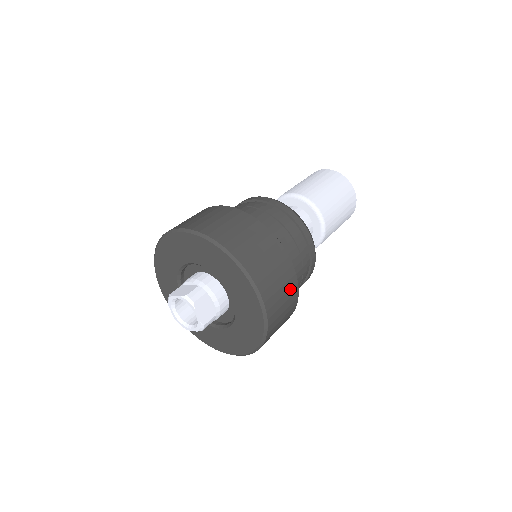
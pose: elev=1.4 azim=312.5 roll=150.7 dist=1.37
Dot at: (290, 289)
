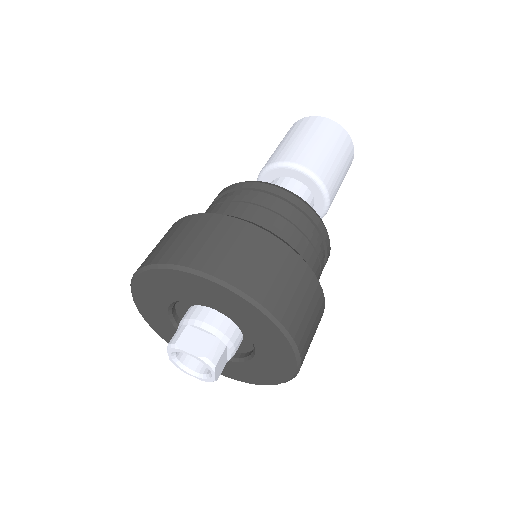
Dot at: (252, 241)
